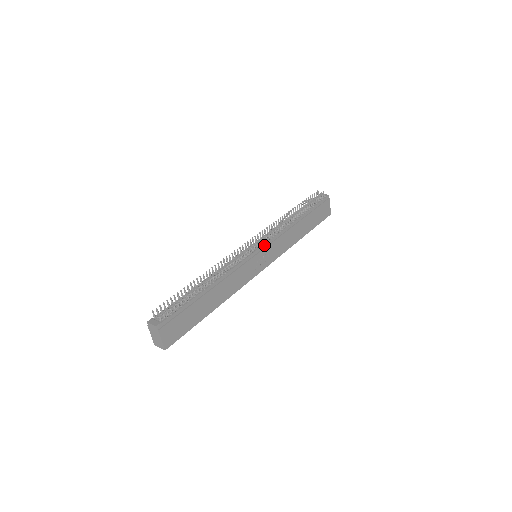
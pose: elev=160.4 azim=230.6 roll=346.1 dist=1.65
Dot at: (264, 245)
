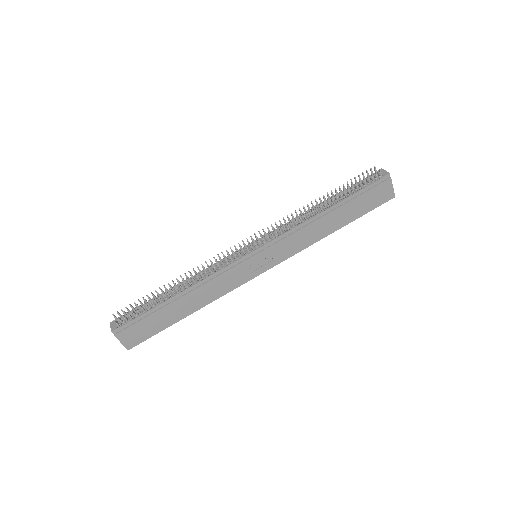
Dot at: (263, 246)
